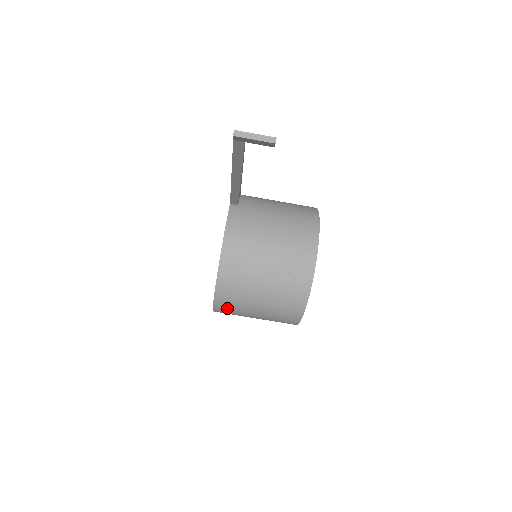
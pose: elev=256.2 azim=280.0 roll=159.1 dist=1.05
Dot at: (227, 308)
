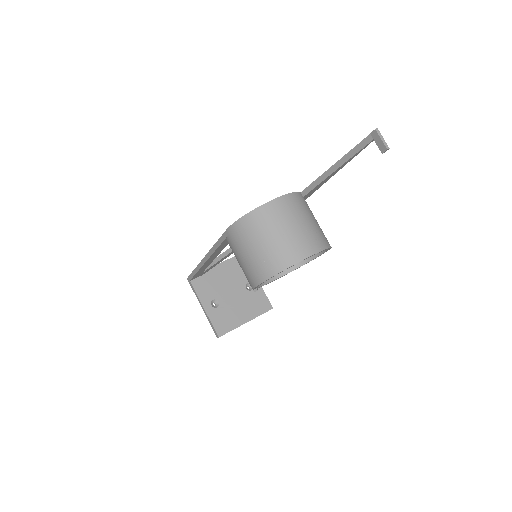
Dot at: (244, 228)
